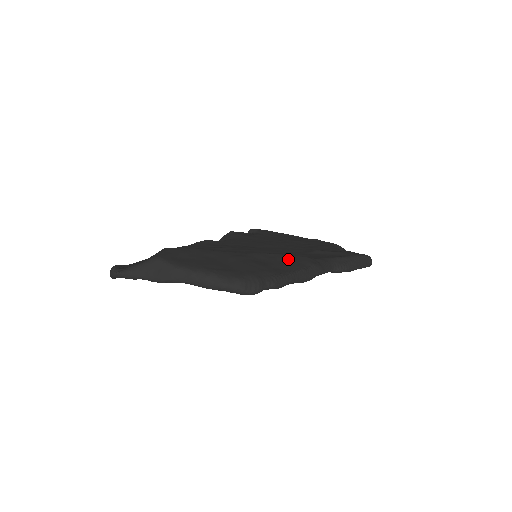
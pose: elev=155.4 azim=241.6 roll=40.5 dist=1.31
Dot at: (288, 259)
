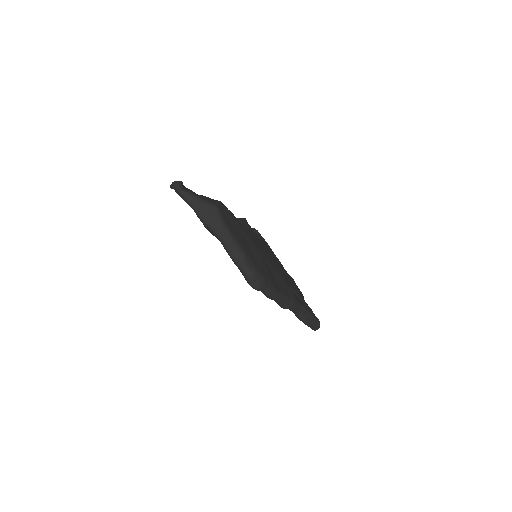
Dot at: (283, 282)
